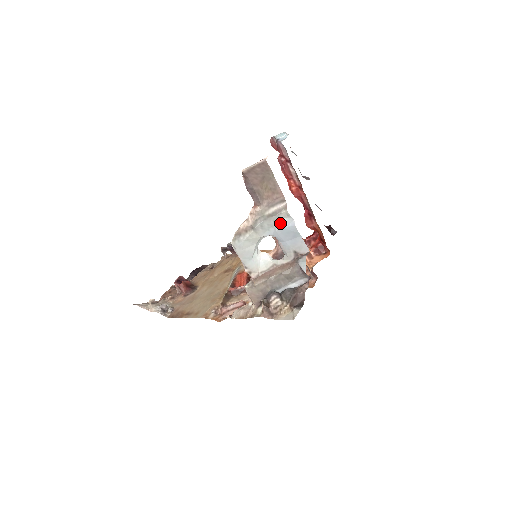
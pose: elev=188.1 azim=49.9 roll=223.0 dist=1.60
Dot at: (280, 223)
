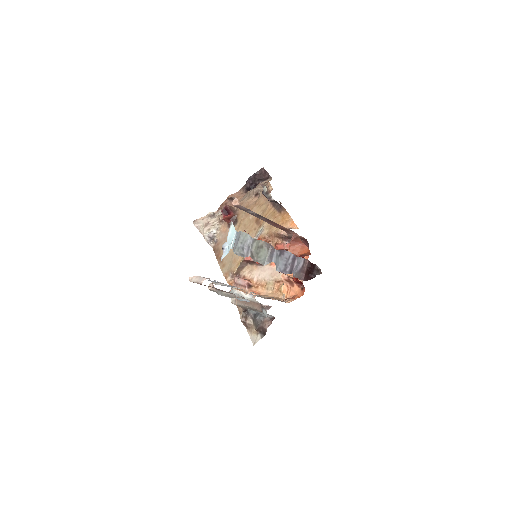
Dot at: (236, 298)
